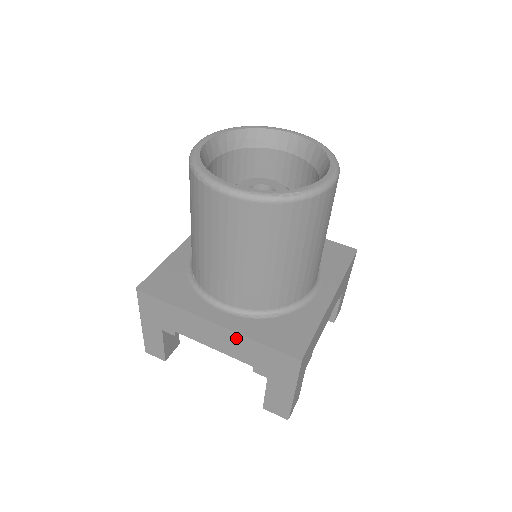
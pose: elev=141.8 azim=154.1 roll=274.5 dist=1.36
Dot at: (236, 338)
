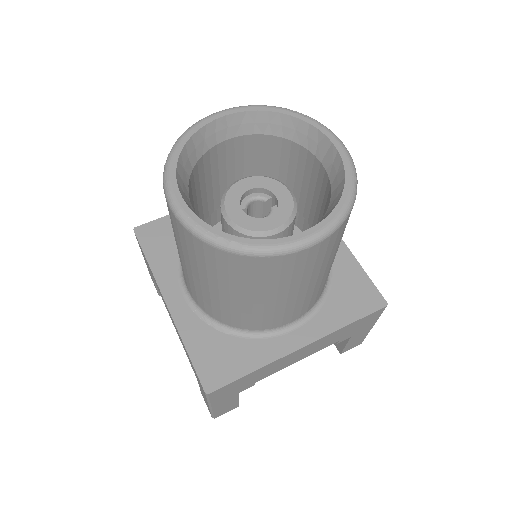
Dot at: occluded
